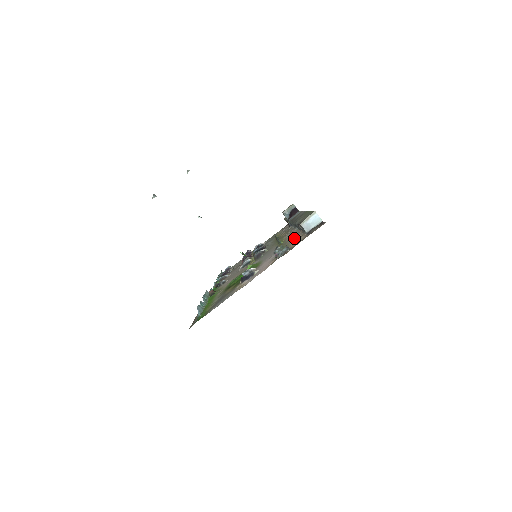
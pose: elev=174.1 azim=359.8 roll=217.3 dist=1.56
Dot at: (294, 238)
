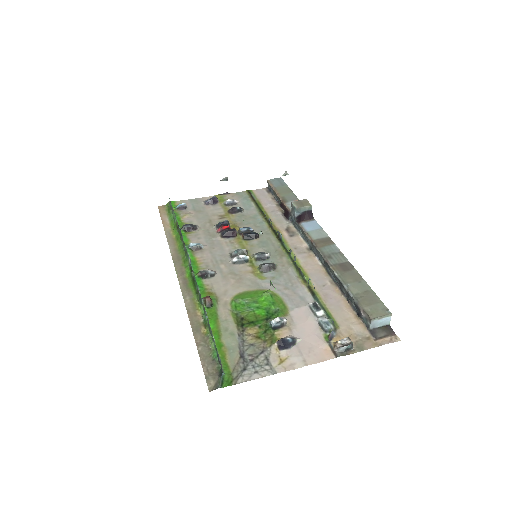
Dot at: (338, 305)
